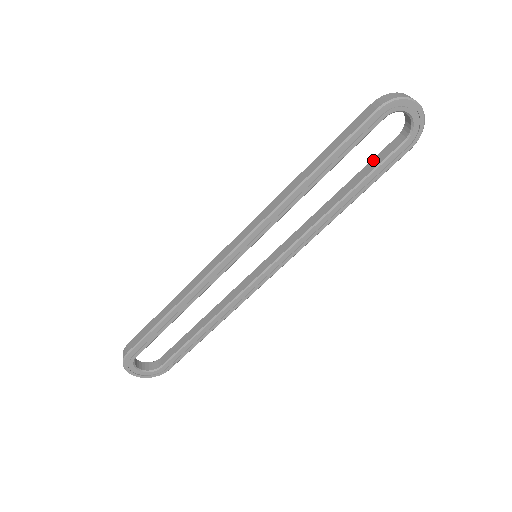
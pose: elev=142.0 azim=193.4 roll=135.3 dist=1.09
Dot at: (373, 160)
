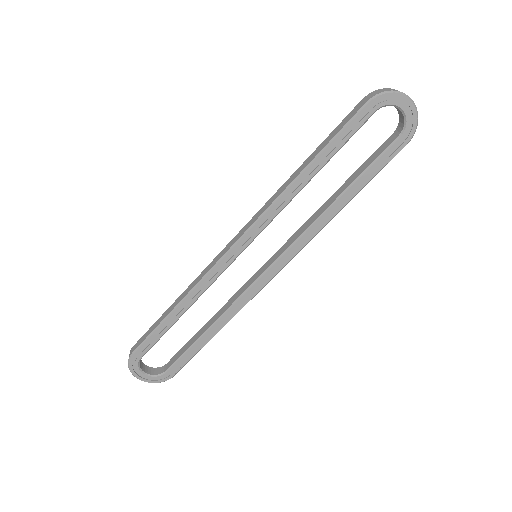
Dot at: (369, 158)
